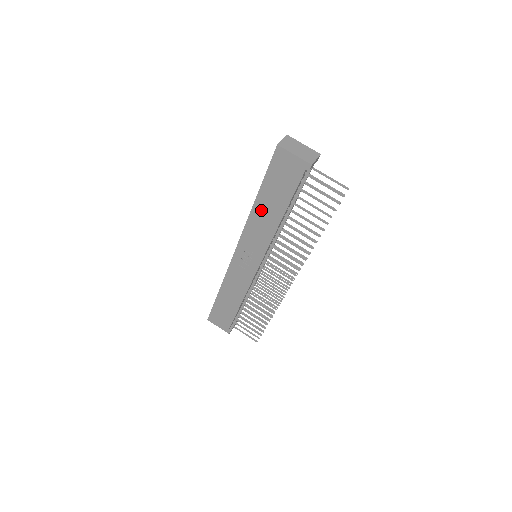
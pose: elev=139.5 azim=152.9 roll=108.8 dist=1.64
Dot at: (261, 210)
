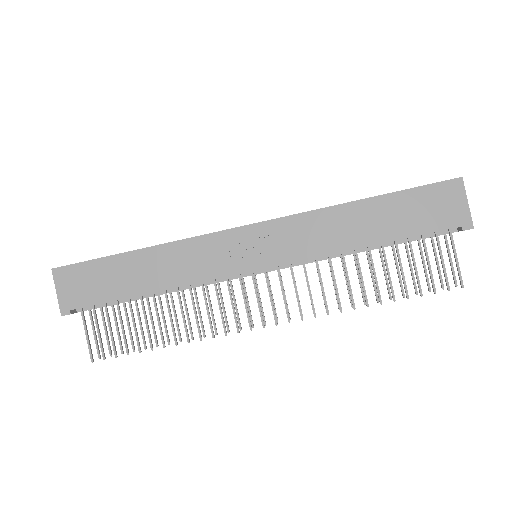
Dot at: (354, 215)
